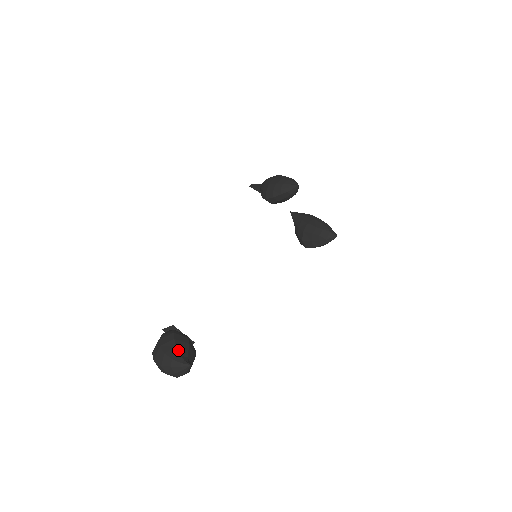
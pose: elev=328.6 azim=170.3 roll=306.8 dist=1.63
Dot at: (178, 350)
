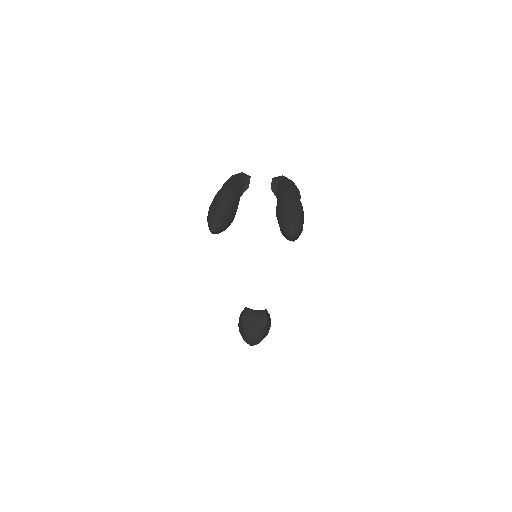
Dot at: (245, 332)
